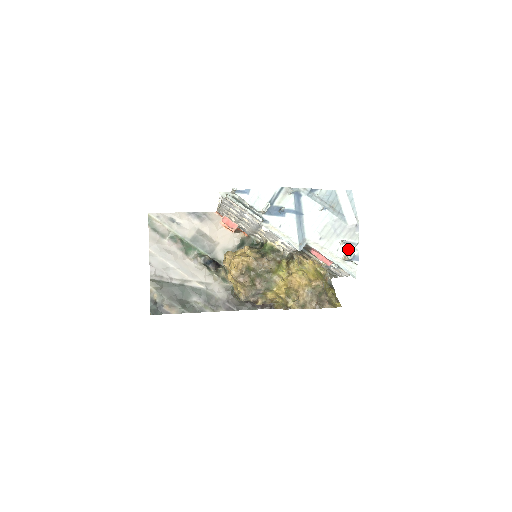
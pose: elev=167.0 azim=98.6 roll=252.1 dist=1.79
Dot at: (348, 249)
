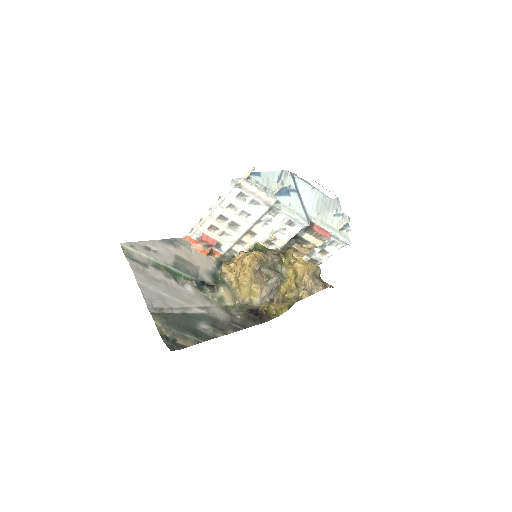
Dot at: (338, 220)
